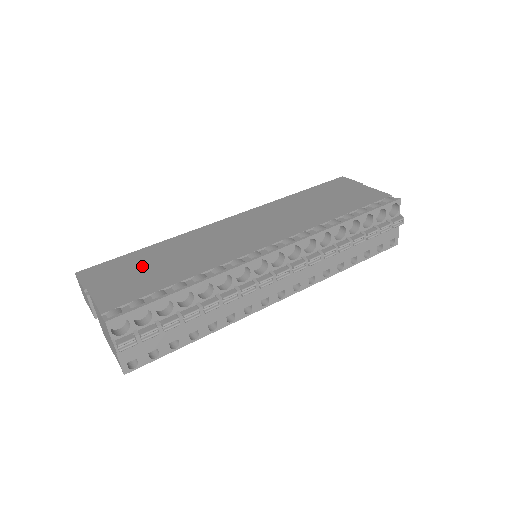
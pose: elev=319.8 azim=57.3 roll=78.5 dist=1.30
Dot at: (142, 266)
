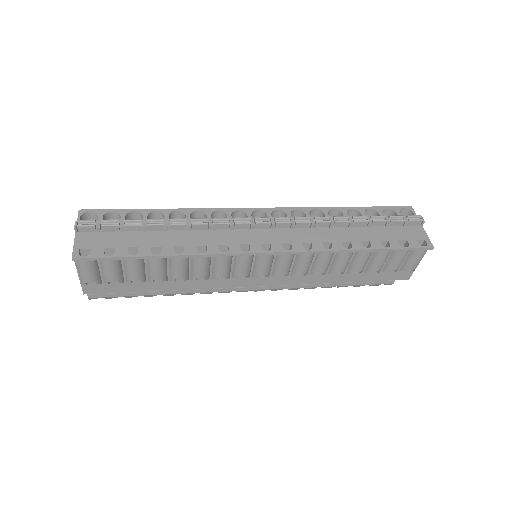
Dot at: occluded
